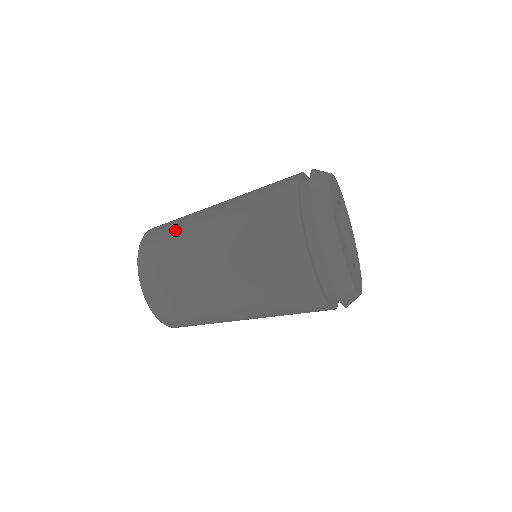
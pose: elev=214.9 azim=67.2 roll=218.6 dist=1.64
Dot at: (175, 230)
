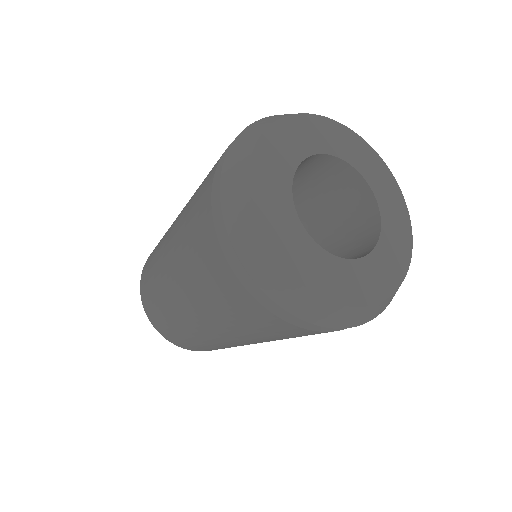
Dot at: occluded
